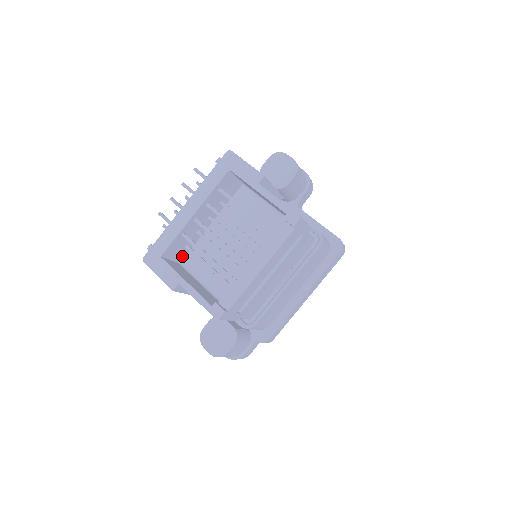
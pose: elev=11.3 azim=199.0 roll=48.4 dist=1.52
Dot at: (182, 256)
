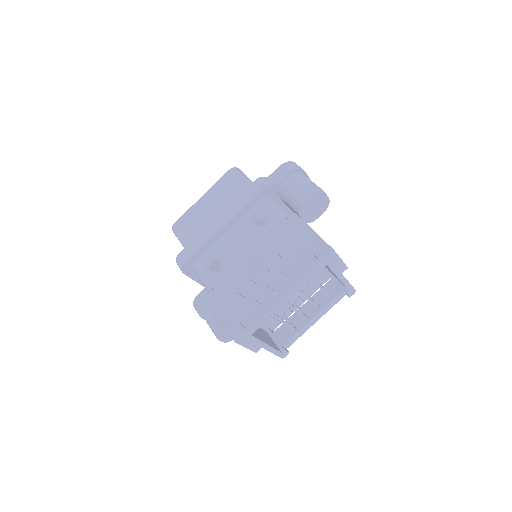
Dot at: occluded
